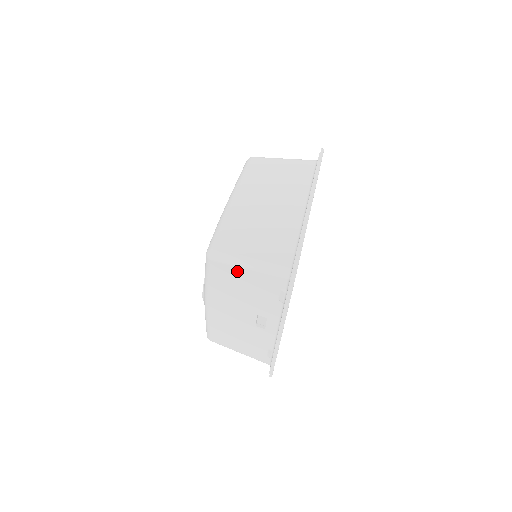
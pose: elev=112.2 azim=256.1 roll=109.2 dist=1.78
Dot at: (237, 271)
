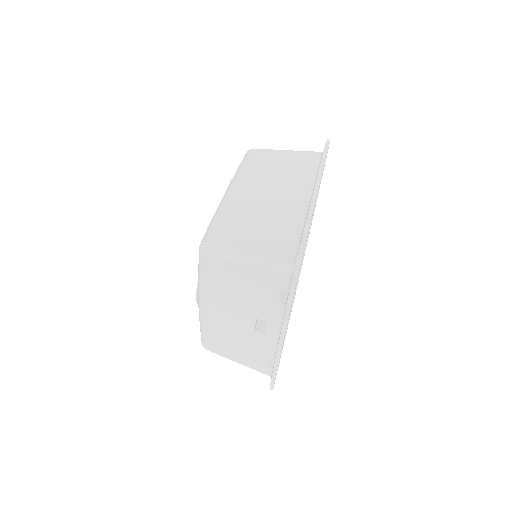
Dot at: (233, 267)
